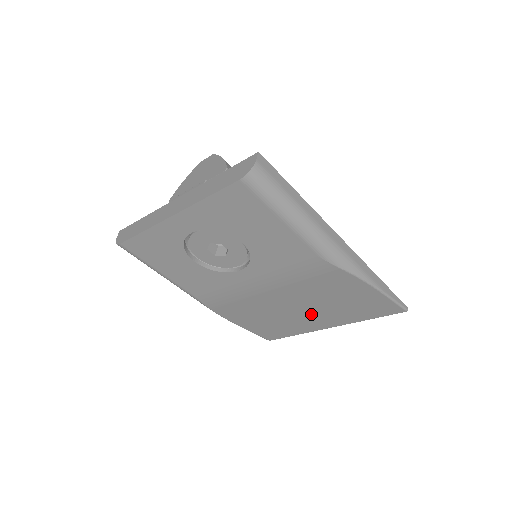
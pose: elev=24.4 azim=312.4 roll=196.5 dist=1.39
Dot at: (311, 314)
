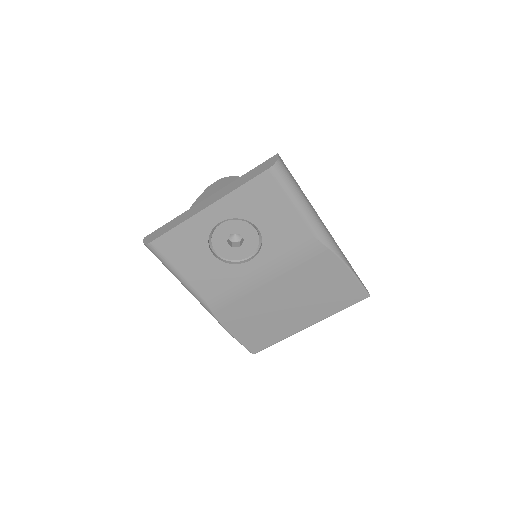
Dot at: (297, 309)
